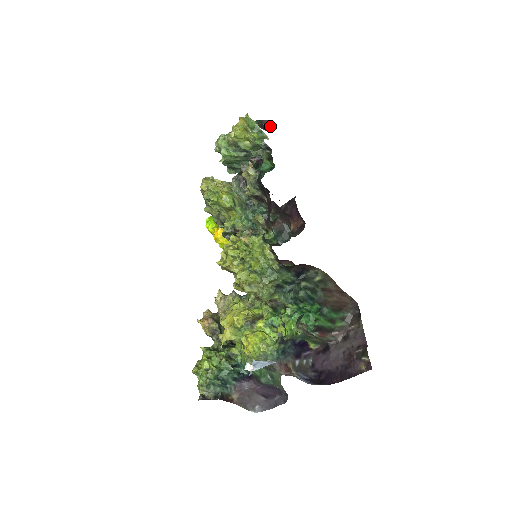
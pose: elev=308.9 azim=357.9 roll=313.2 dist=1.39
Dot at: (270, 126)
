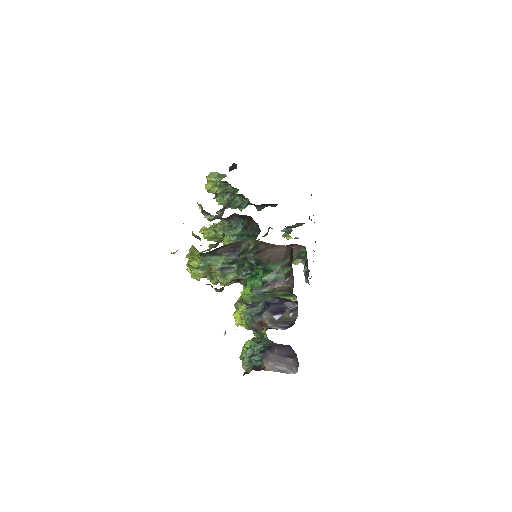
Dot at: (236, 165)
